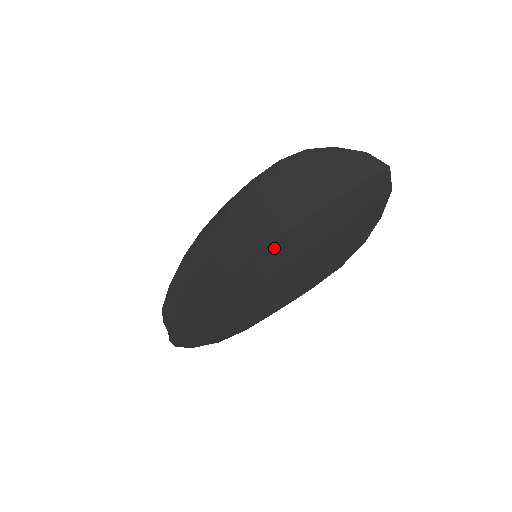
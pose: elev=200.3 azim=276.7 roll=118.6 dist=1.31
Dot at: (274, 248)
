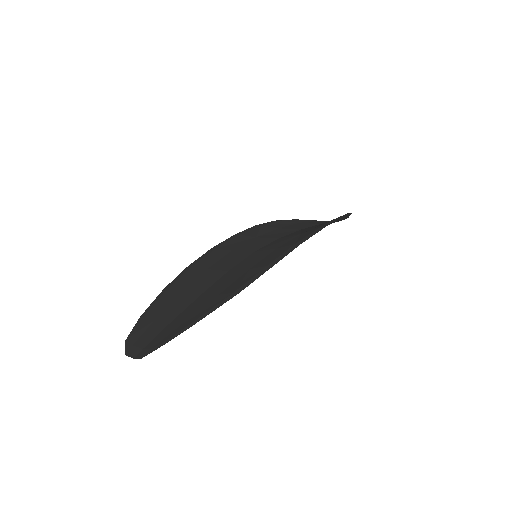
Dot at: (274, 242)
